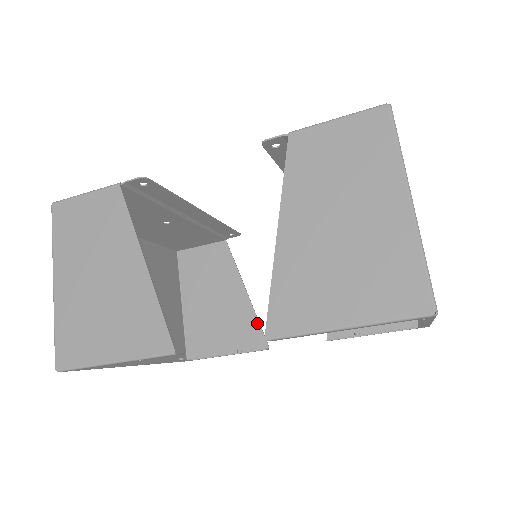
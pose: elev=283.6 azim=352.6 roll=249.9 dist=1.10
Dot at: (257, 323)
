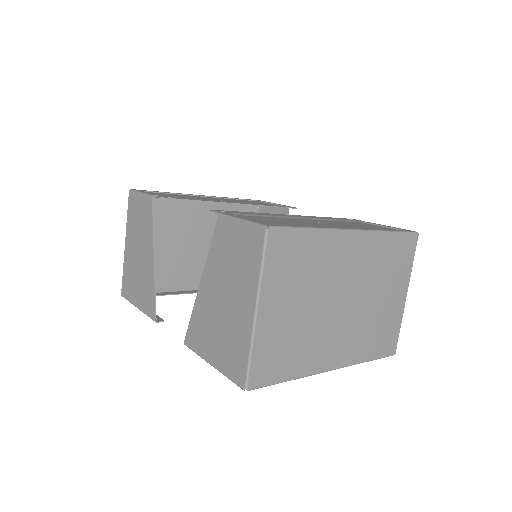
Dot at: occluded
